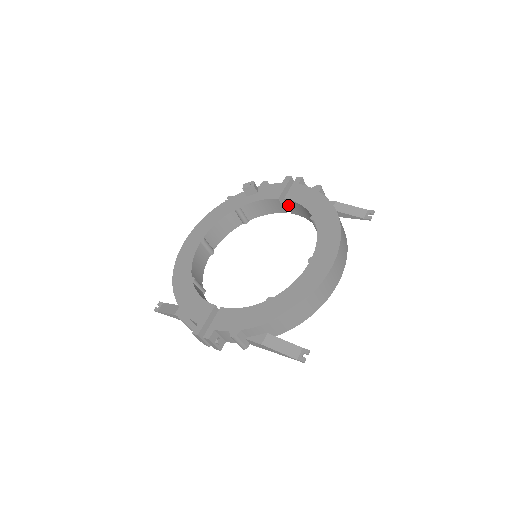
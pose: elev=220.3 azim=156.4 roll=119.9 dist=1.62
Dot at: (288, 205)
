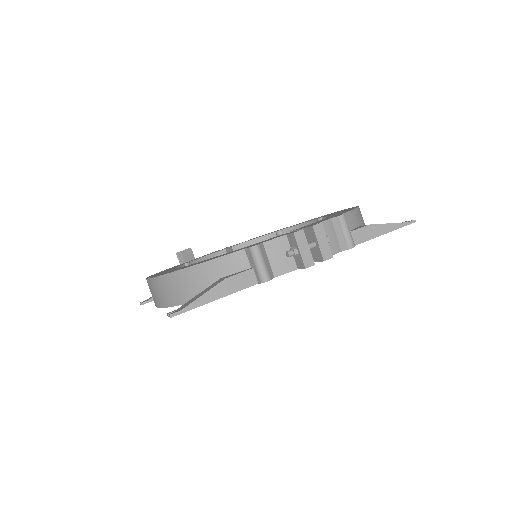
Dot at: occluded
